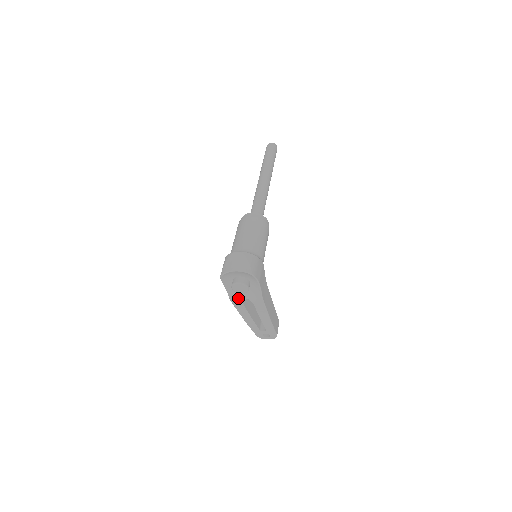
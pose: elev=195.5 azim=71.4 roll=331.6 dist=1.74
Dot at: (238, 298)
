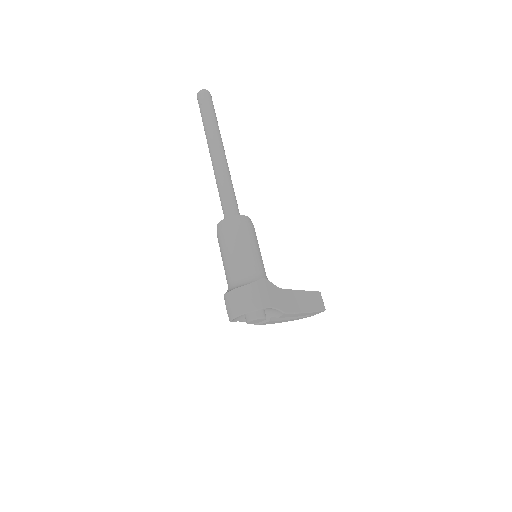
Dot at: occluded
